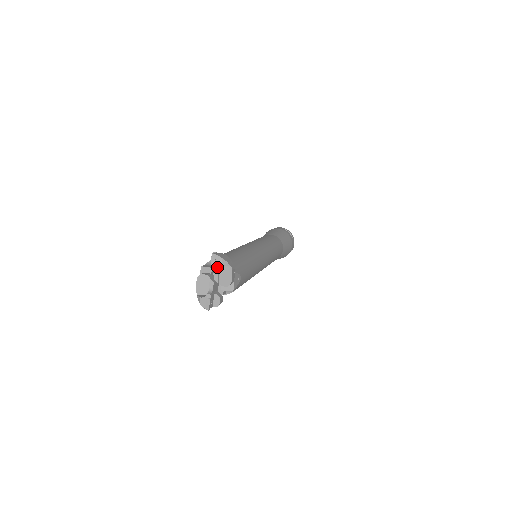
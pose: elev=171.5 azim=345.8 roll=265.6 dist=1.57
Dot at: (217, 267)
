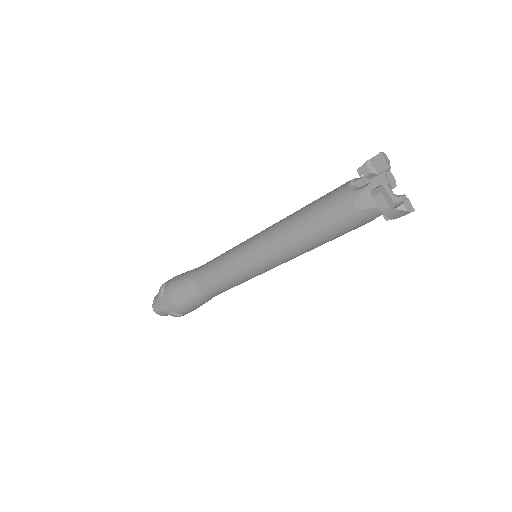
Dot at: occluded
